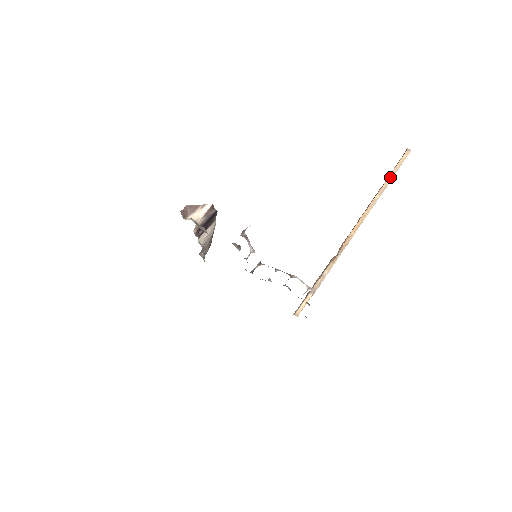
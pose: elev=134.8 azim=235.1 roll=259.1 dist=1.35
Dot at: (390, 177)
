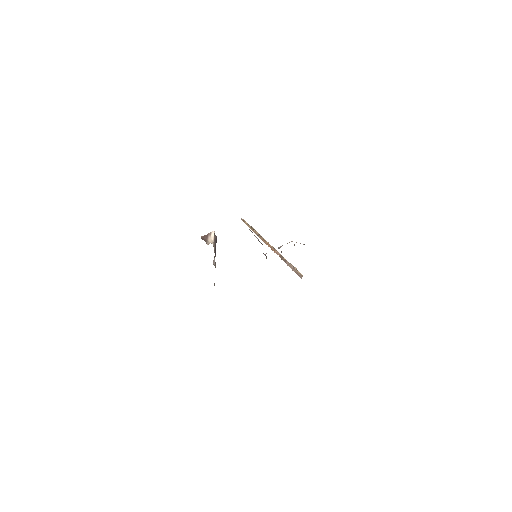
Dot at: (252, 227)
